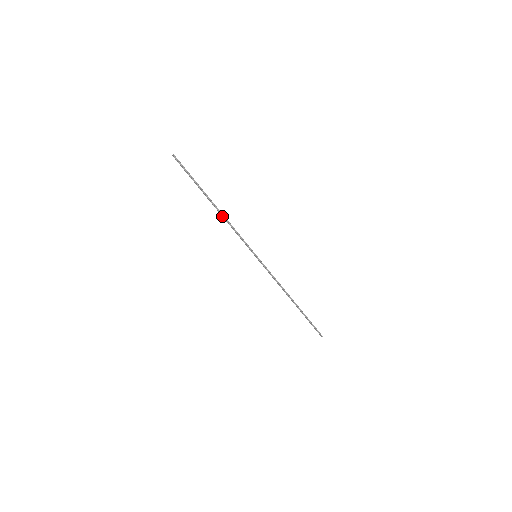
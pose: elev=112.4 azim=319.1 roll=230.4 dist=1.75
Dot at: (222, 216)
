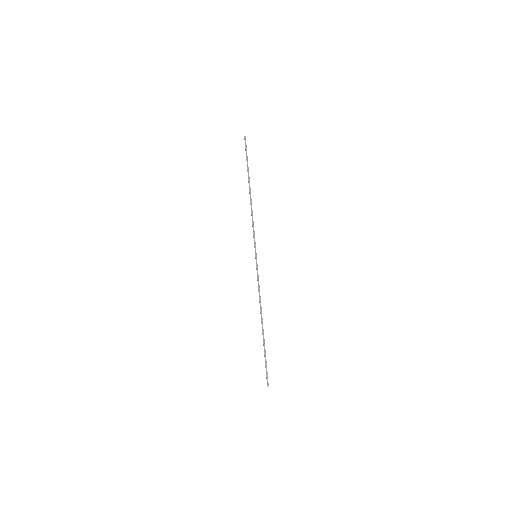
Dot at: (250, 204)
